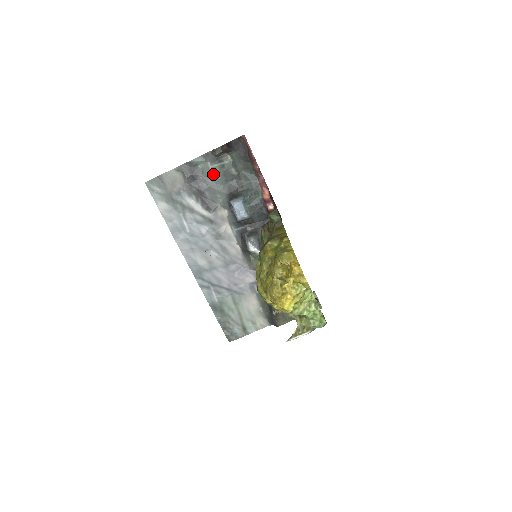
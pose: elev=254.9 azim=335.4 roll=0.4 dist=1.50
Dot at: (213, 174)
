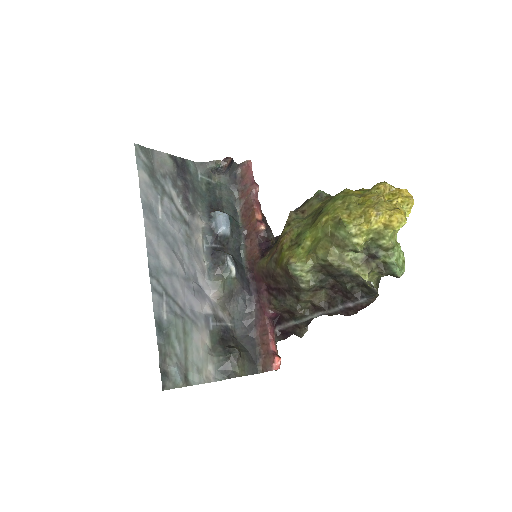
Dot at: (200, 183)
